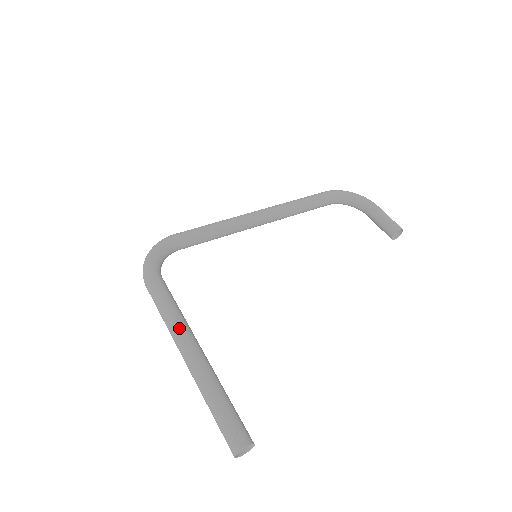
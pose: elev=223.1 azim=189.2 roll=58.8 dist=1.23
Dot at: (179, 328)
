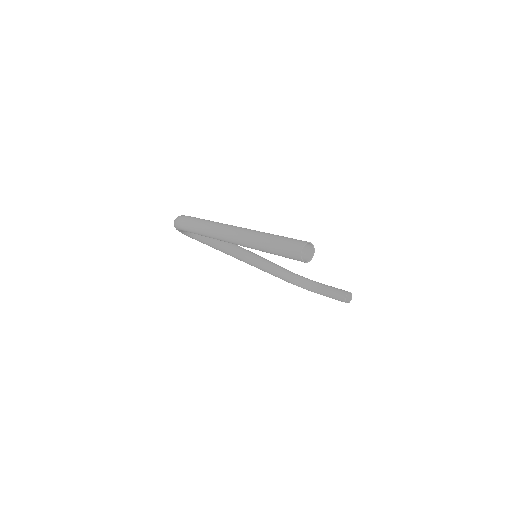
Dot at: occluded
